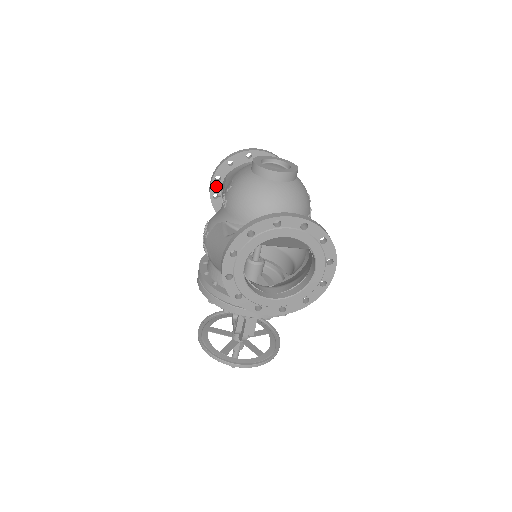
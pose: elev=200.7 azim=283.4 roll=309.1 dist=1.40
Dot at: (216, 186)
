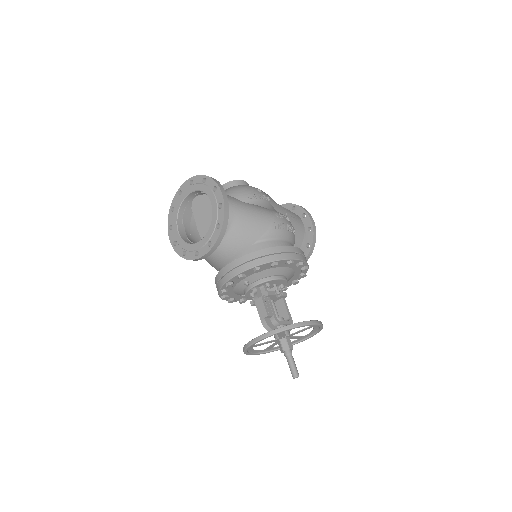
Dot at: occluded
